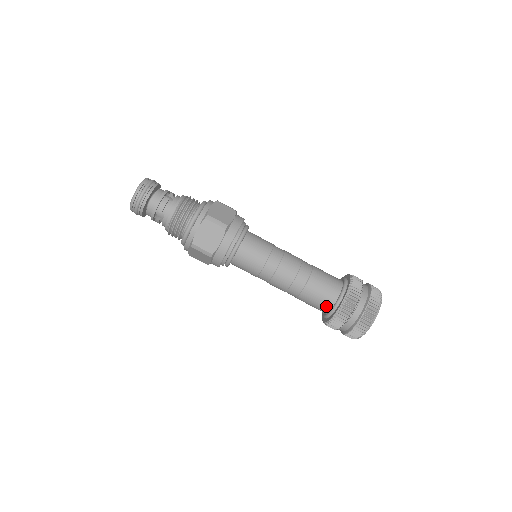
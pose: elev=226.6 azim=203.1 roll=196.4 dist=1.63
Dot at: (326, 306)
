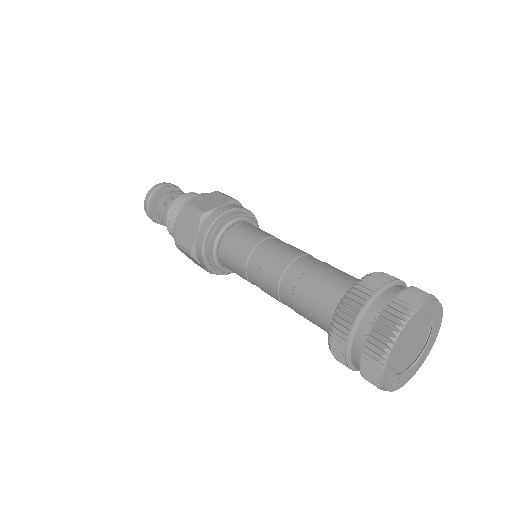
Dot at: (338, 294)
